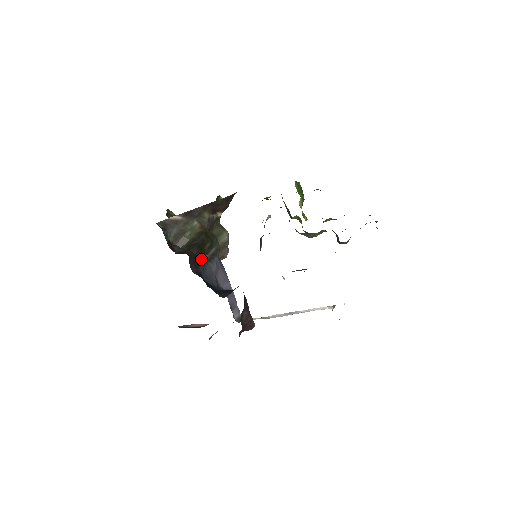
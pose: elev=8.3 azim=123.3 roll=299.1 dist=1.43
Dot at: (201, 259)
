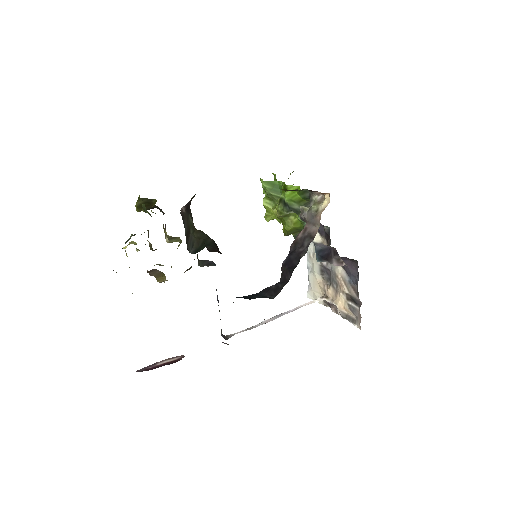
Dot at: occluded
